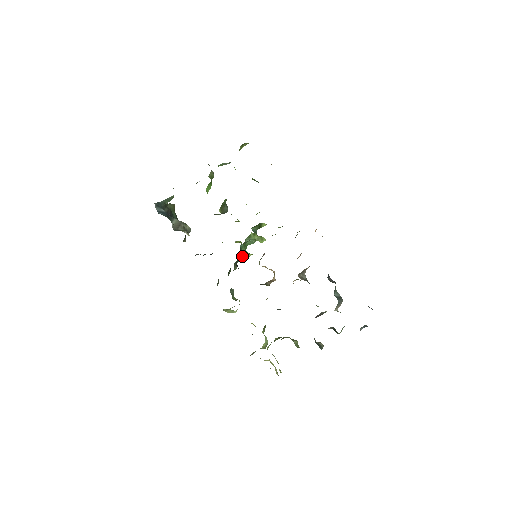
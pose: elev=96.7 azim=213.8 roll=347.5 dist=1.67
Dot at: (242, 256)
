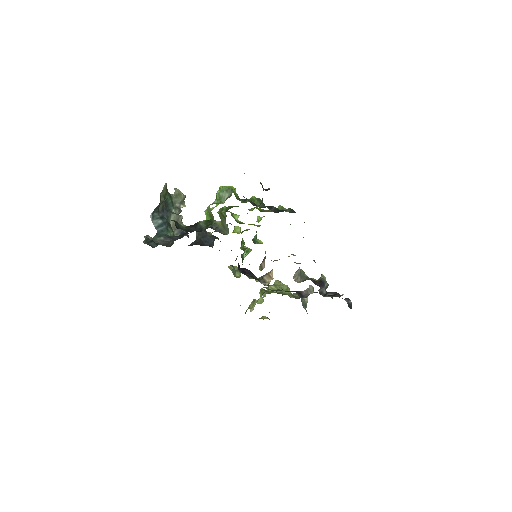
Dot at: (243, 258)
